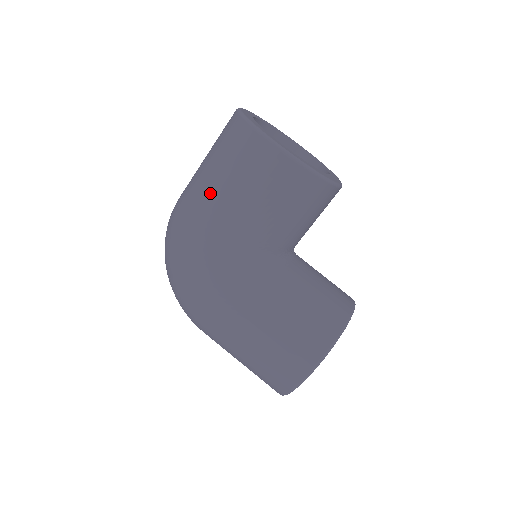
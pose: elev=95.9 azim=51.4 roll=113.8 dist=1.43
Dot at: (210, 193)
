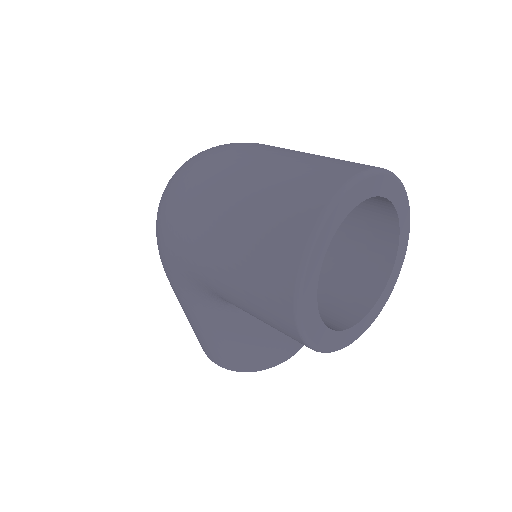
Dot at: (216, 252)
